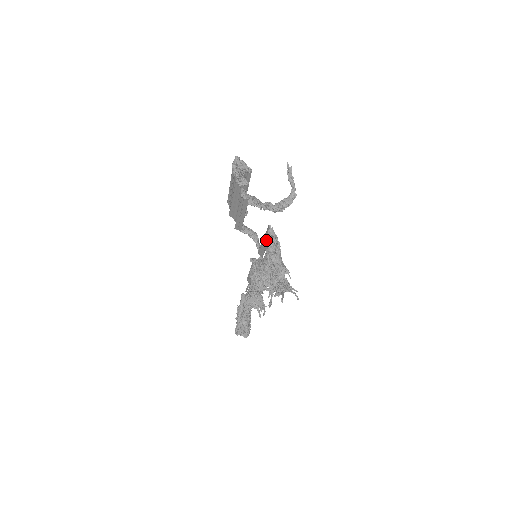
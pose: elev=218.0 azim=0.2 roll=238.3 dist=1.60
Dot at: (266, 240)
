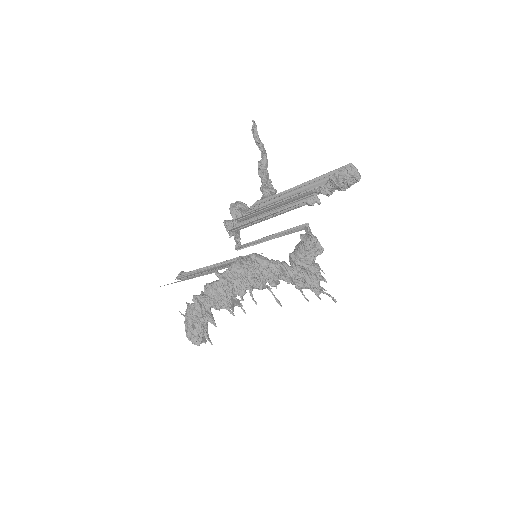
Dot at: (311, 243)
